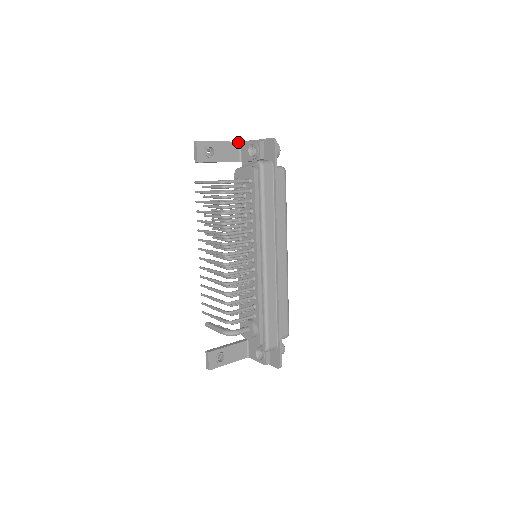
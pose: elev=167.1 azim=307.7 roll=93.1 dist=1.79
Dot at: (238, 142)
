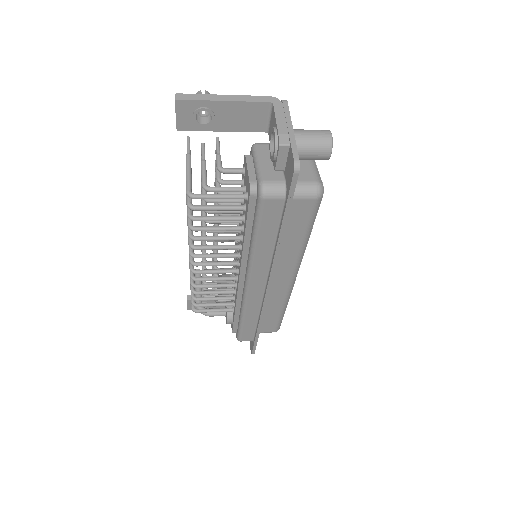
Dot at: (268, 102)
